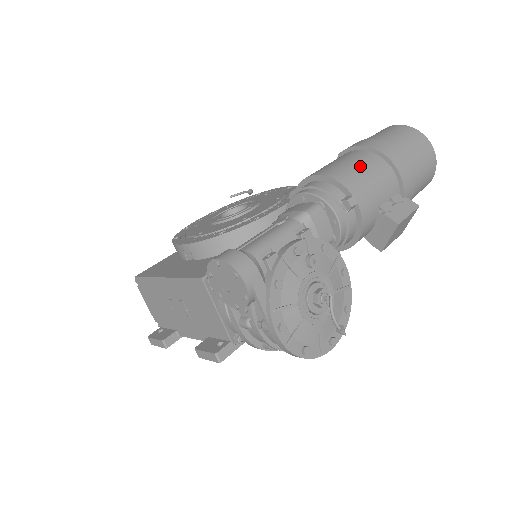
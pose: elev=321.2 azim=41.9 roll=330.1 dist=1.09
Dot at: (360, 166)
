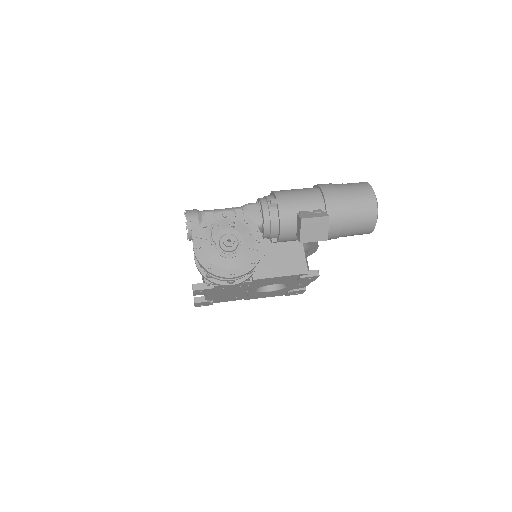
Dot at: (298, 190)
